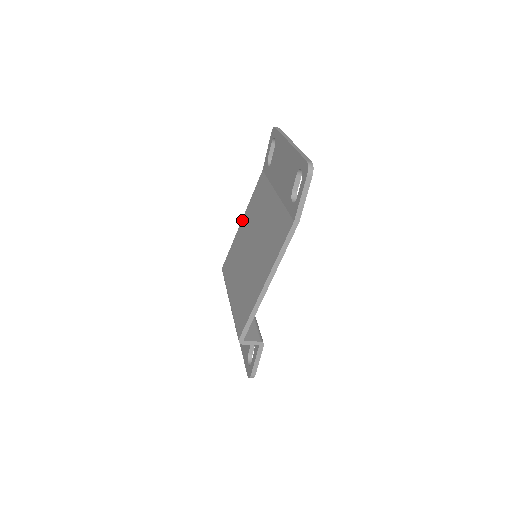
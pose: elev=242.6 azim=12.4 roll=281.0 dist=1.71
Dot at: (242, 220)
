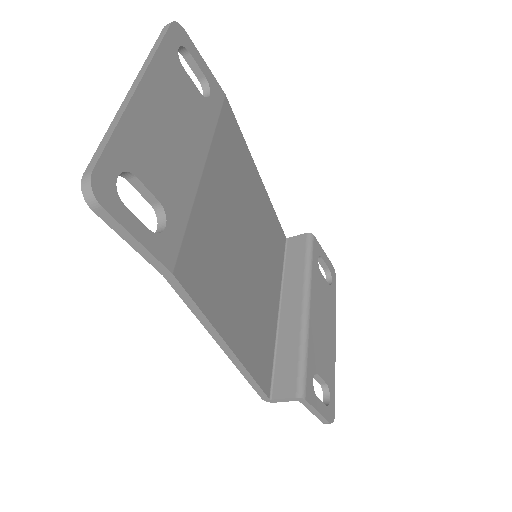
Dot at: occluded
